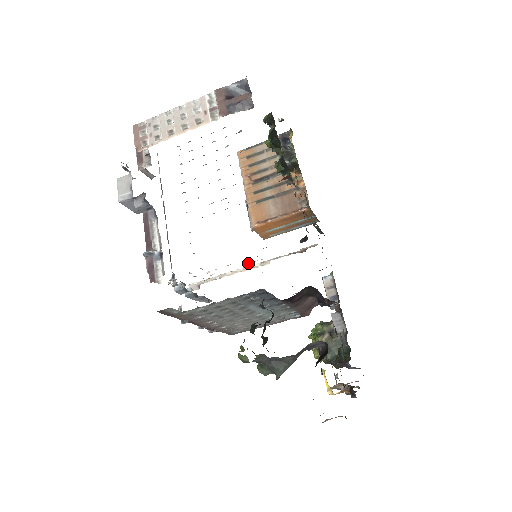
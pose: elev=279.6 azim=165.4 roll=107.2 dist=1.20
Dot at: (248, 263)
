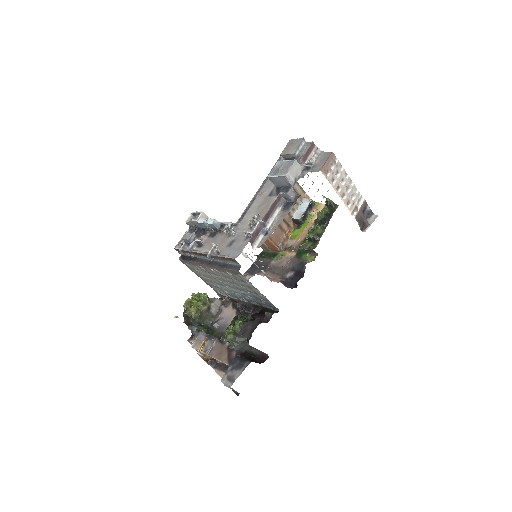
Dot at: occluded
